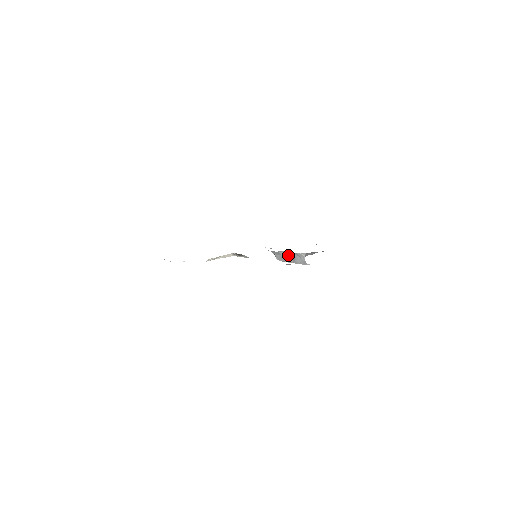
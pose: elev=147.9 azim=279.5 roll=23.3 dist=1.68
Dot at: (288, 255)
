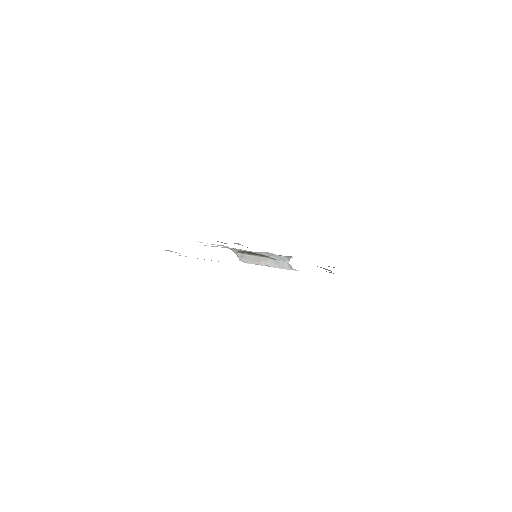
Dot at: occluded
